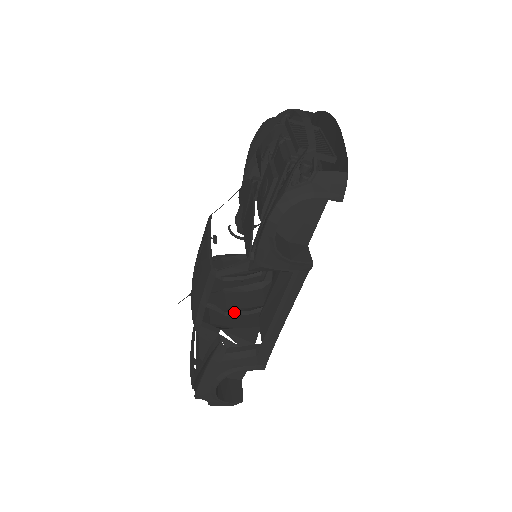
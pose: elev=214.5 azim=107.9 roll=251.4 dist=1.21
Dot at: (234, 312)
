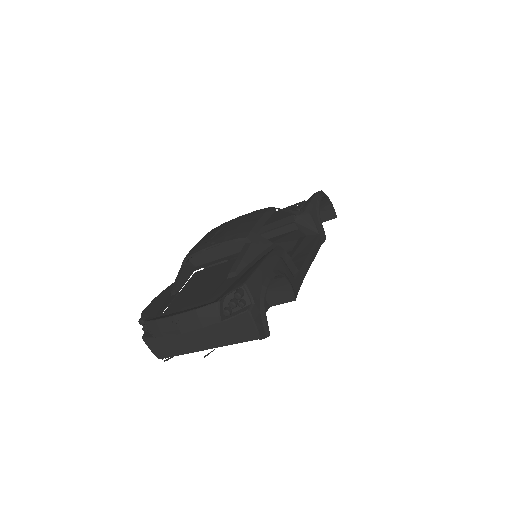
Dot at: occluded
